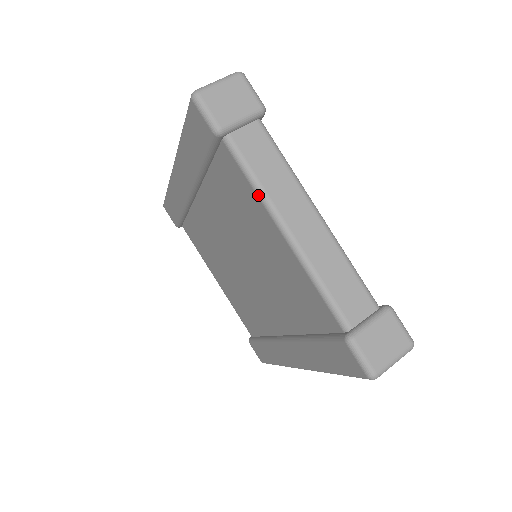
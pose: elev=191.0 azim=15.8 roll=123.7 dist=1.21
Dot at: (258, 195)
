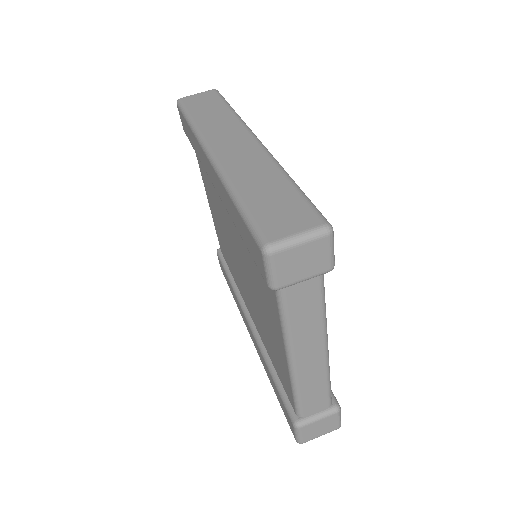
Dot at: (283, 331)
